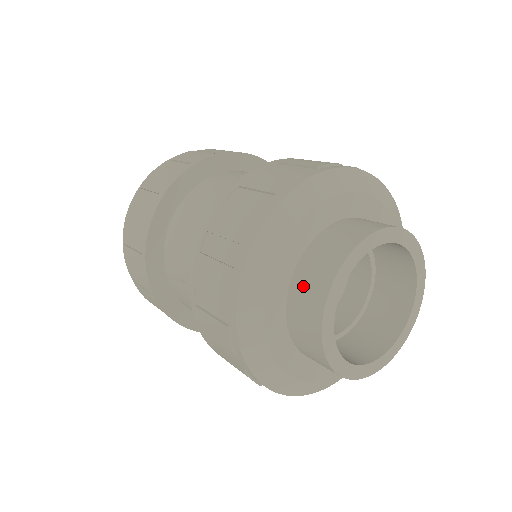
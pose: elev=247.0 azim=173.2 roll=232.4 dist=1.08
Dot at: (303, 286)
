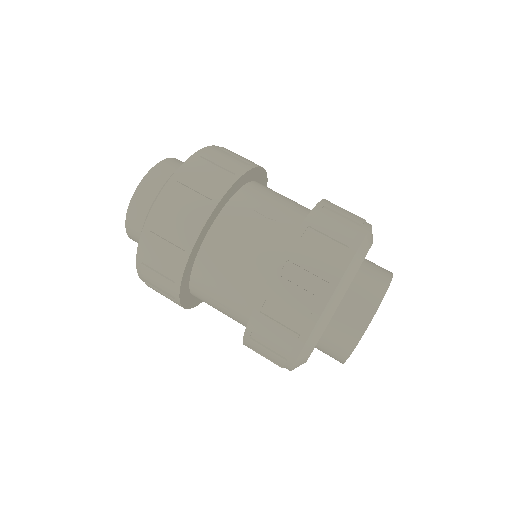
Dot at: (338, 332)
